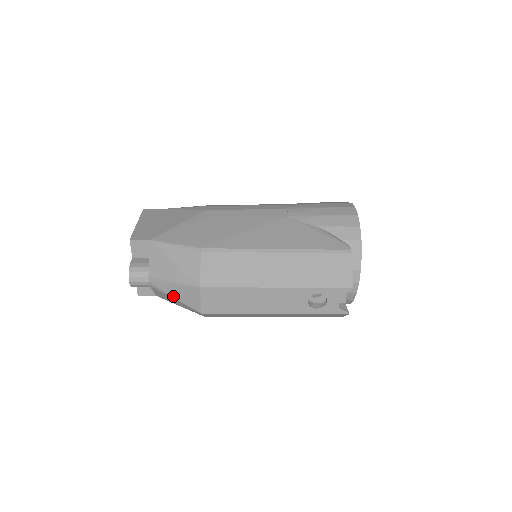
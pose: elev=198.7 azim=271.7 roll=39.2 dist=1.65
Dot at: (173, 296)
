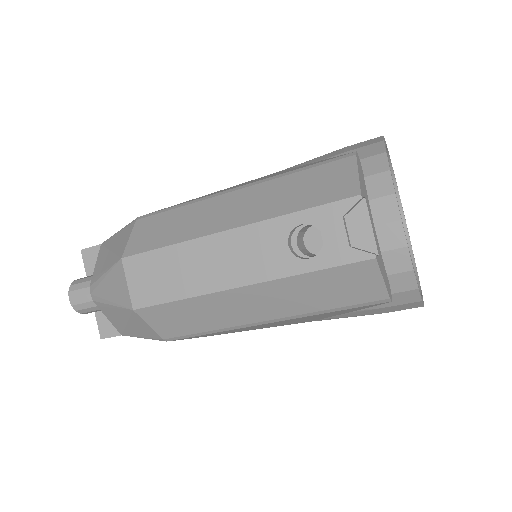
Dot at: (109, 300)
